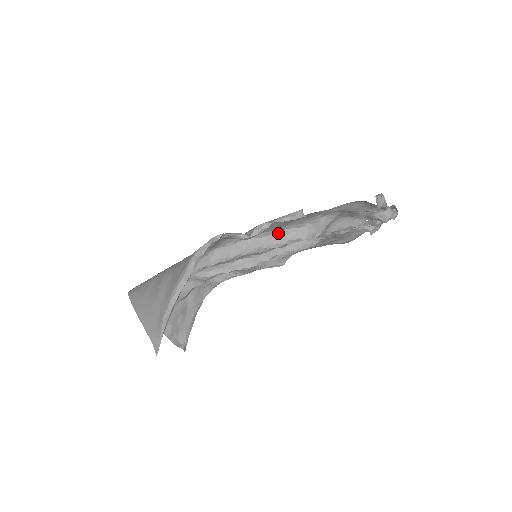
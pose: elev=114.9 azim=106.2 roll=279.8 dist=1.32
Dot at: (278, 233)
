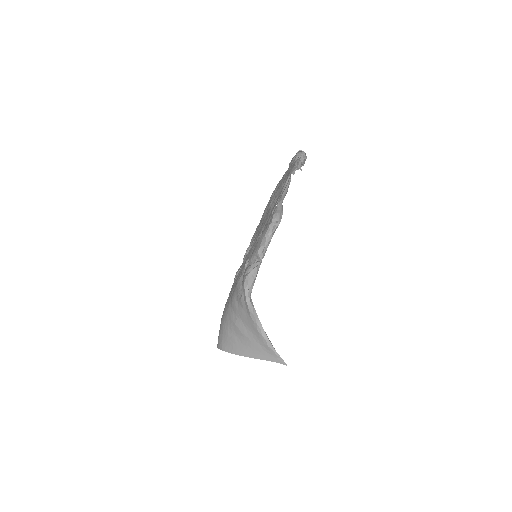
Dot at: occluded
